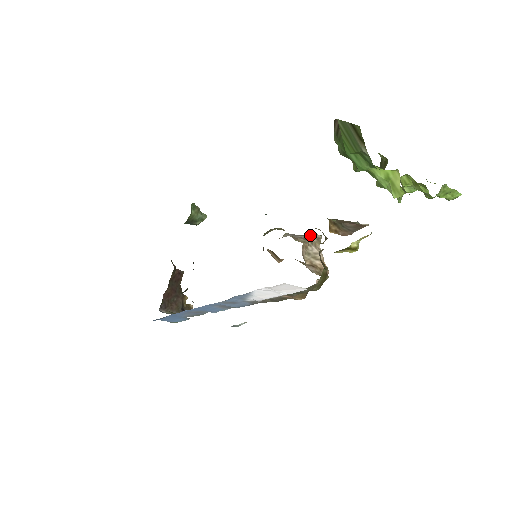
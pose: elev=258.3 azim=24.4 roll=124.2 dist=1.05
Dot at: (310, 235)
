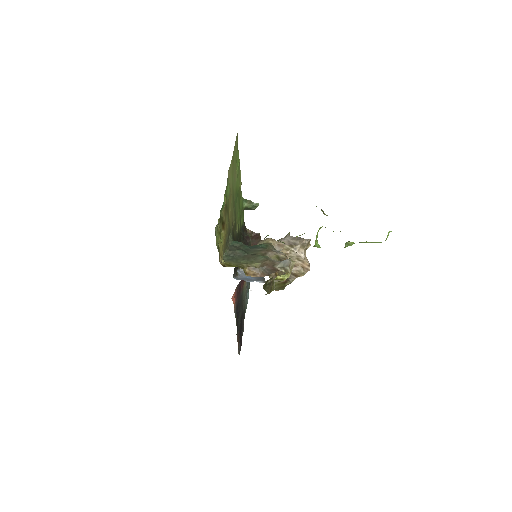
Dot at: (300, 239)
